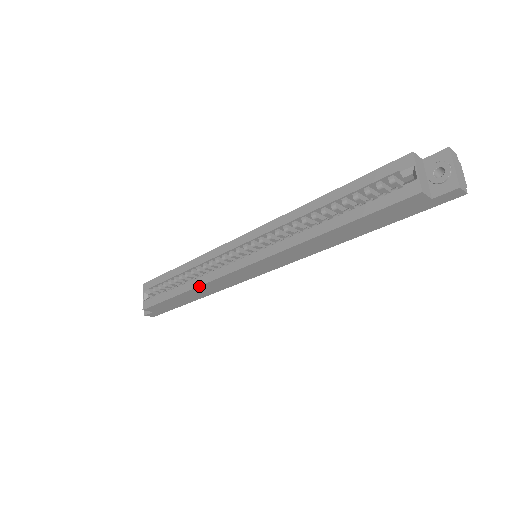
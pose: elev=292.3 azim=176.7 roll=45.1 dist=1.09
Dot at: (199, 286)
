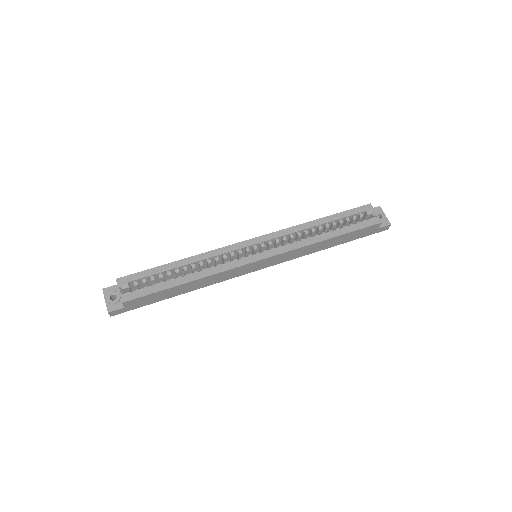
Dot at: (209, 276)
